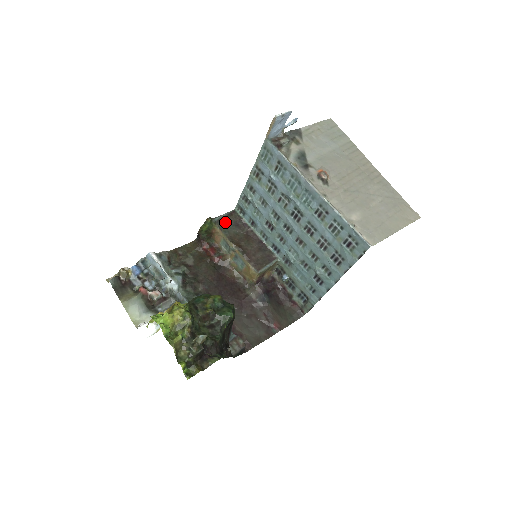
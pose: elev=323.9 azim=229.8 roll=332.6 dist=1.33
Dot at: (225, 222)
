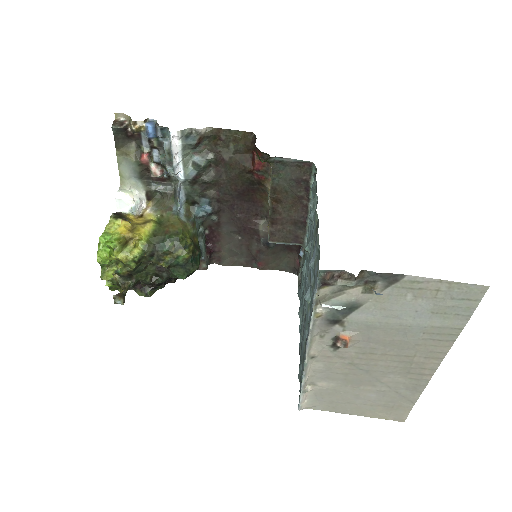
Dot at: (286, 168)
